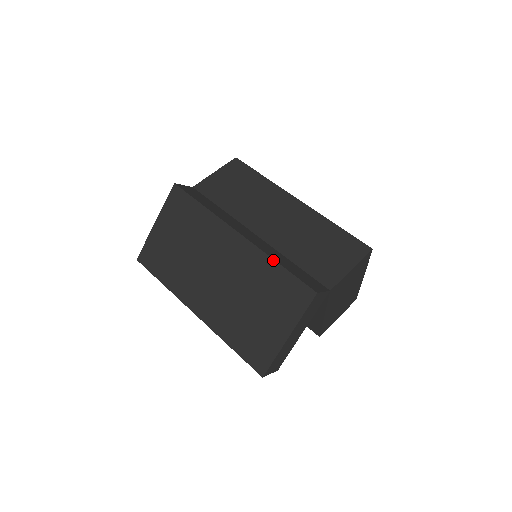
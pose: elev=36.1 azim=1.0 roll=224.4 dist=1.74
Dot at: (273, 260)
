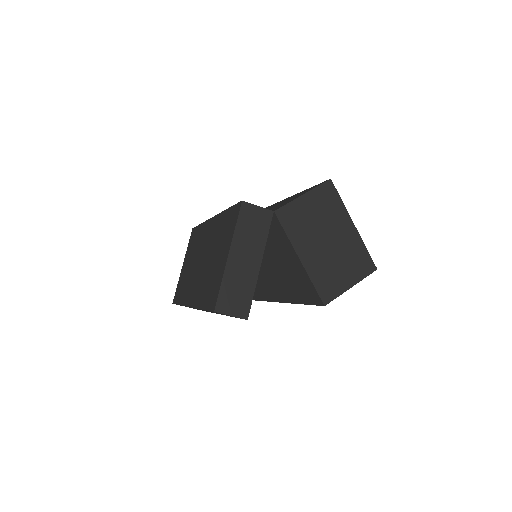
Dot at: (224, 211)
